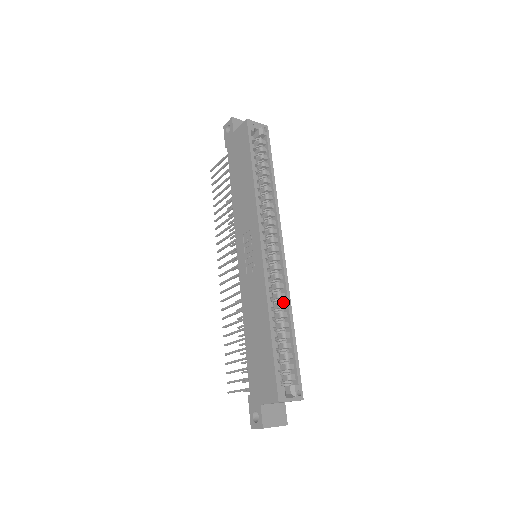
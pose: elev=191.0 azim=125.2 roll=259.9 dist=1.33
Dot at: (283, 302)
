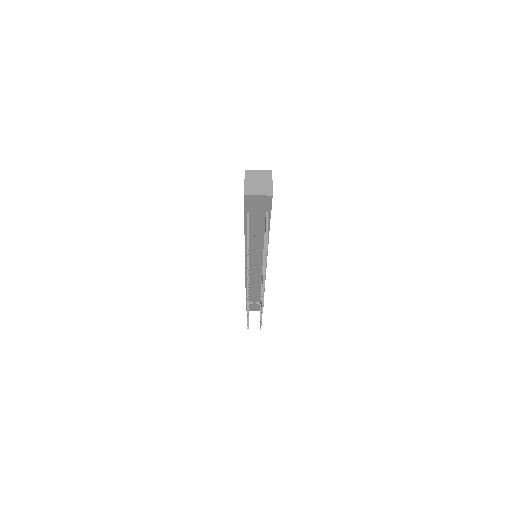
Dot at: occluded
